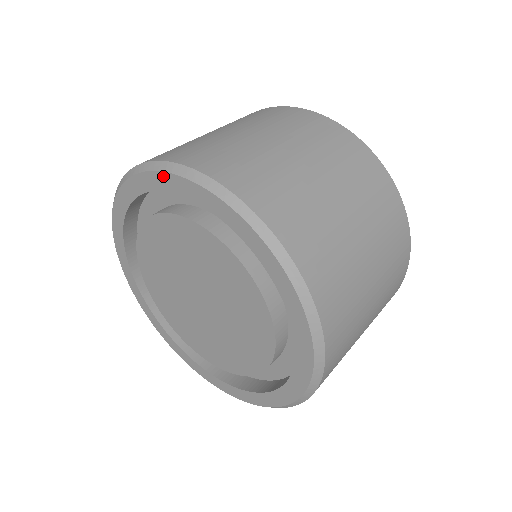
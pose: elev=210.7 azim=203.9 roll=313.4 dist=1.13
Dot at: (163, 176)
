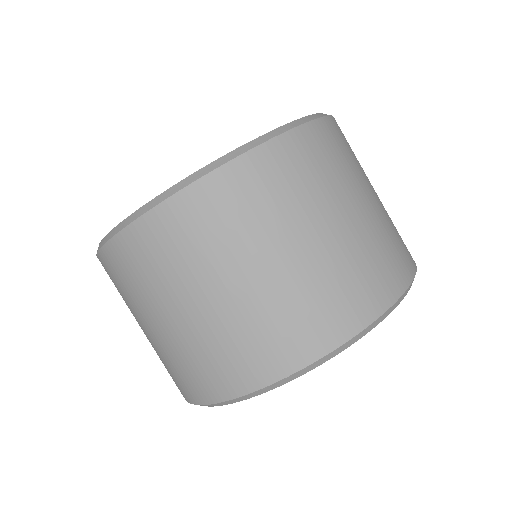
Dot at: occluded
